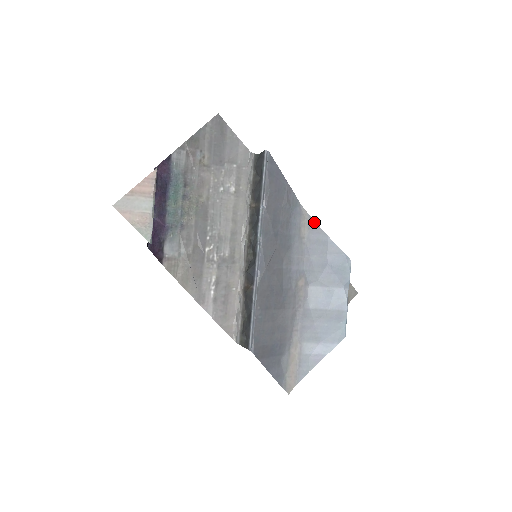
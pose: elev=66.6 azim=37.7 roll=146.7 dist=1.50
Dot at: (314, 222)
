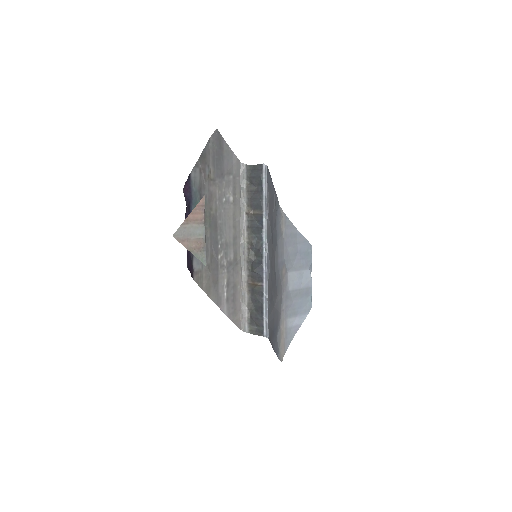
Dot at: (288, 219)
